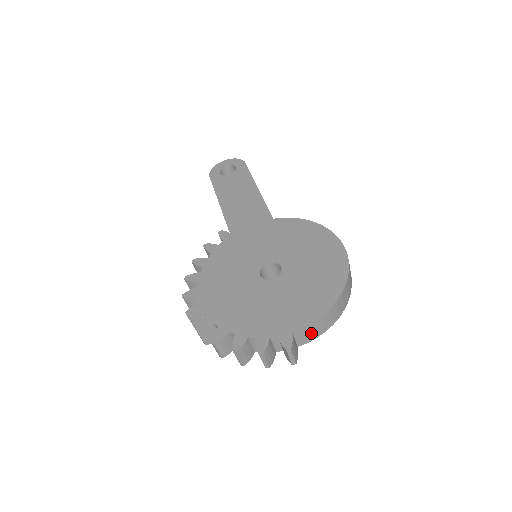
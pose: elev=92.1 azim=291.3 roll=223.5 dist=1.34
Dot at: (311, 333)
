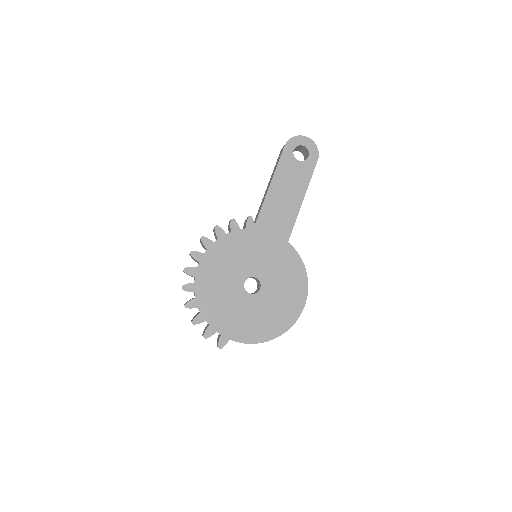
Dot at: occluded
